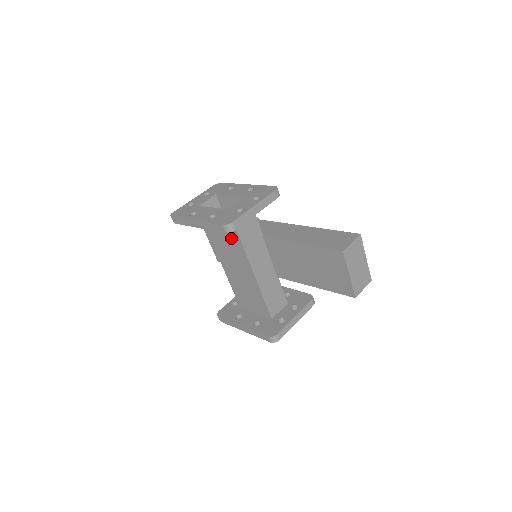
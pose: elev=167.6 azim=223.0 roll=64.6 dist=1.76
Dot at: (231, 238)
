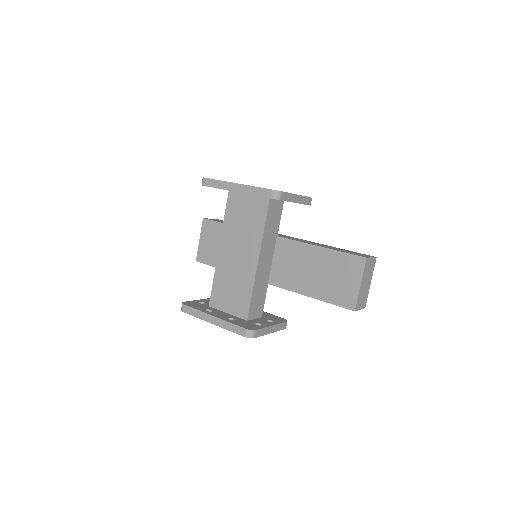
Dot at: (254, 220)
